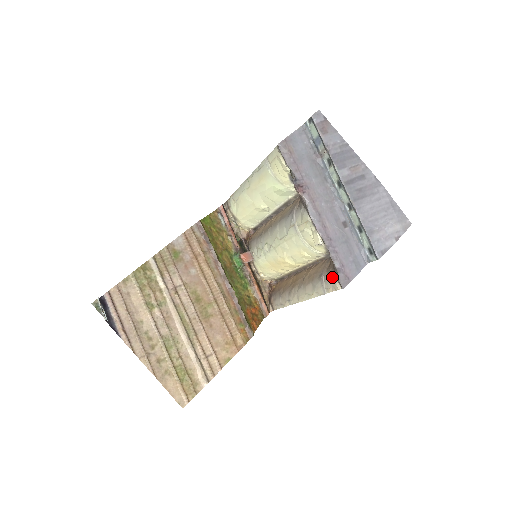
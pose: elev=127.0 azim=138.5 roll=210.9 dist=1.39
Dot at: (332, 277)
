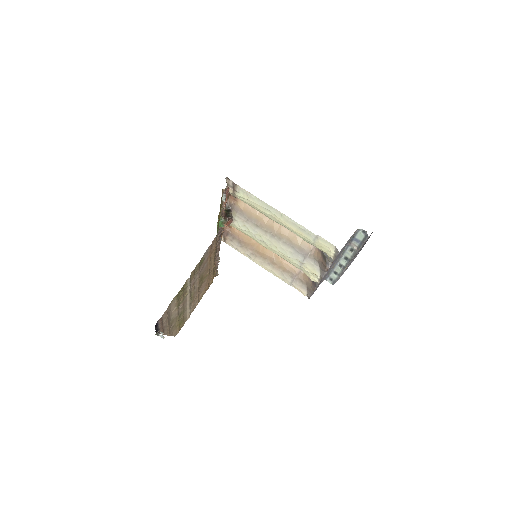
Dot at: (304, 287)
